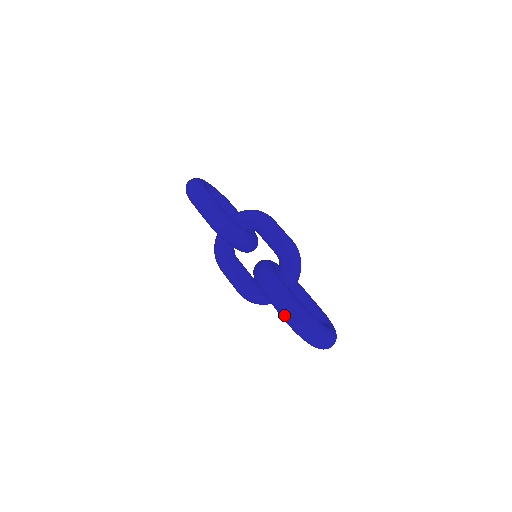
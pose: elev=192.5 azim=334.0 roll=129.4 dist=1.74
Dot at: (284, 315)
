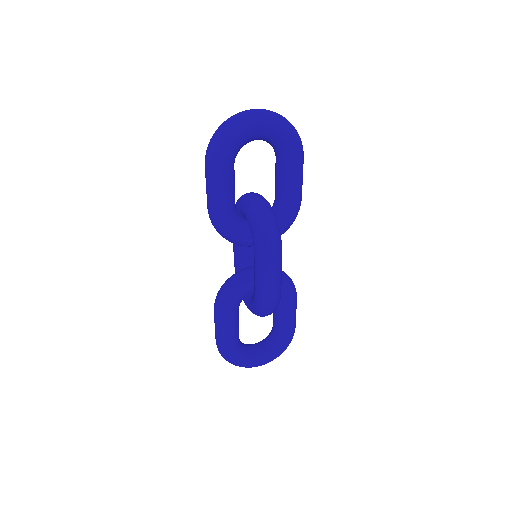
Dot at: occluded
